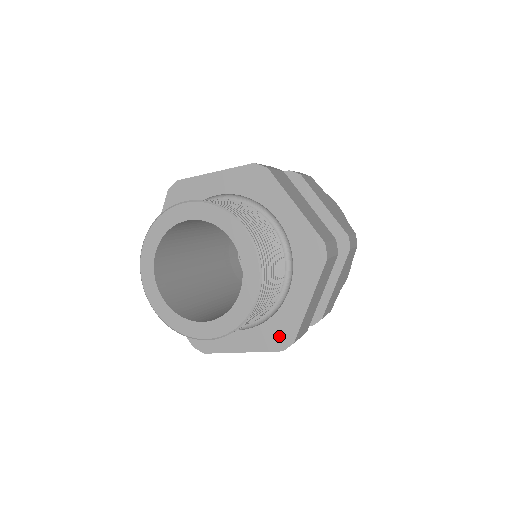
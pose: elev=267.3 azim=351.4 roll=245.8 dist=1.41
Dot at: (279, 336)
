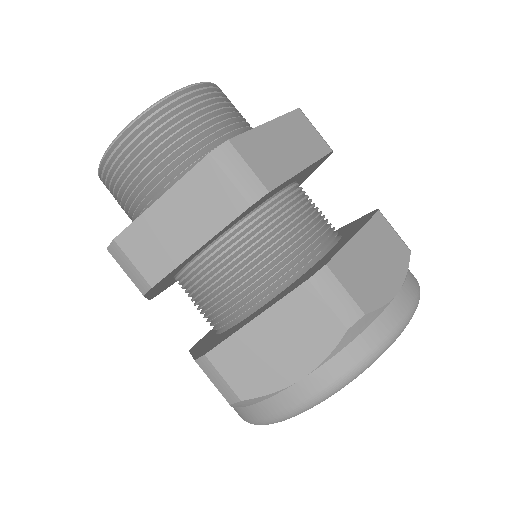
Dot at: occluded
